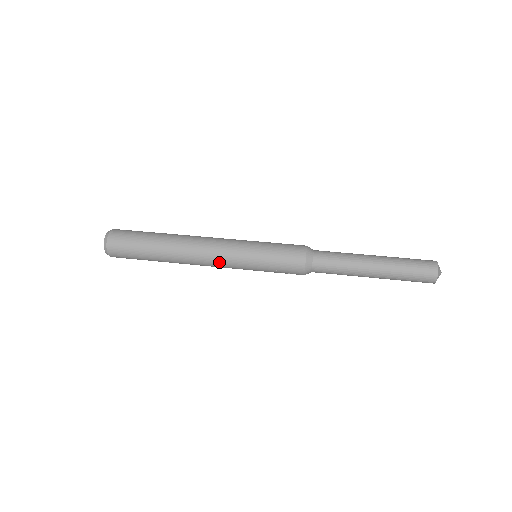
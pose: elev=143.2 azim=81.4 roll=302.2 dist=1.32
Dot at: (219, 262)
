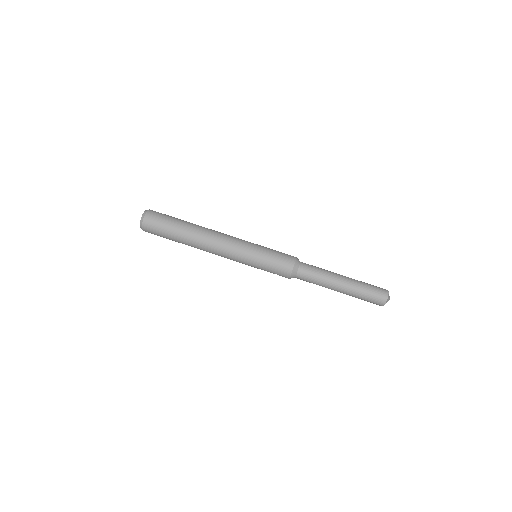
Dot at: (227, 258)
